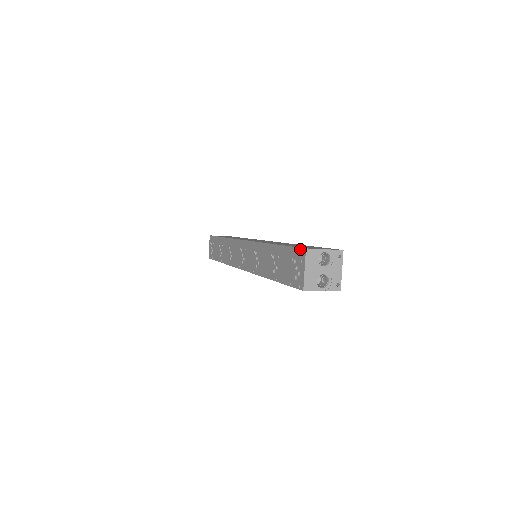
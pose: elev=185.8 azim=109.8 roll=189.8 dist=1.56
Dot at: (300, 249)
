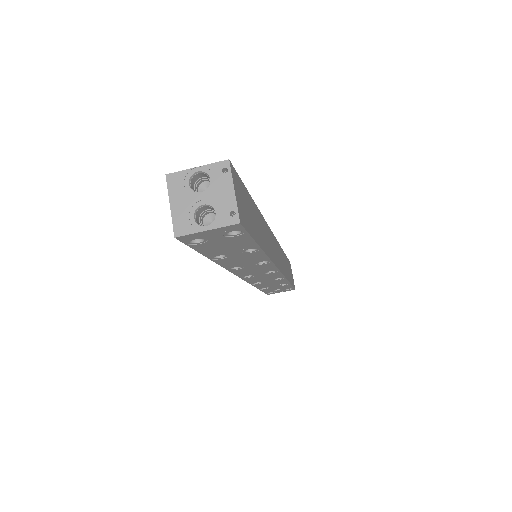
Dot at: occluded
